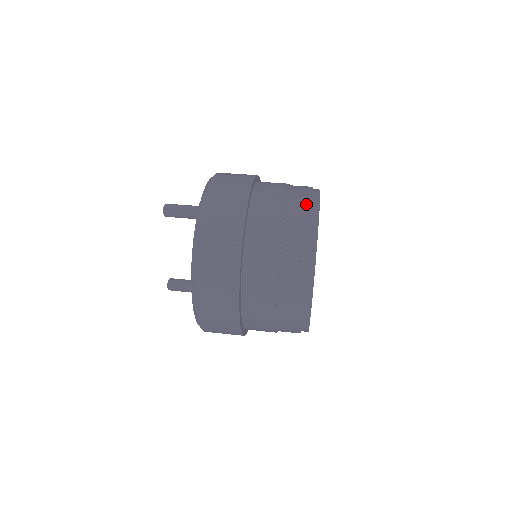
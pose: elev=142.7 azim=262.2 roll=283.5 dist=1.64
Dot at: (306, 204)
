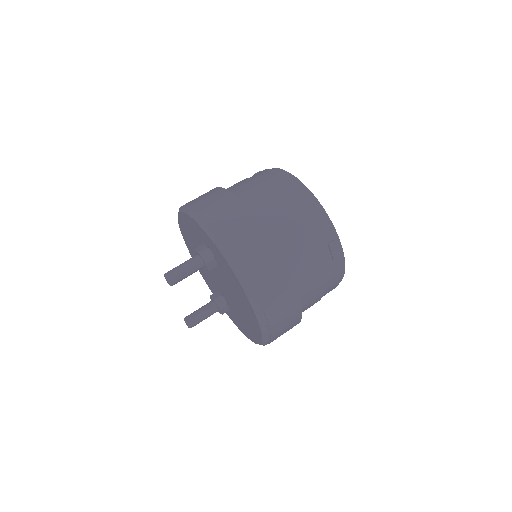
Dot at: (310, 207)
